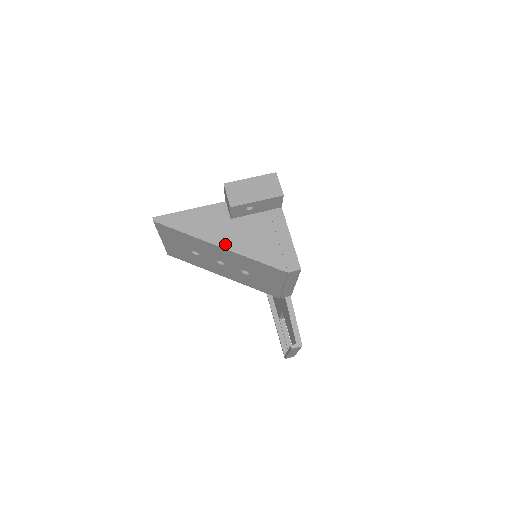
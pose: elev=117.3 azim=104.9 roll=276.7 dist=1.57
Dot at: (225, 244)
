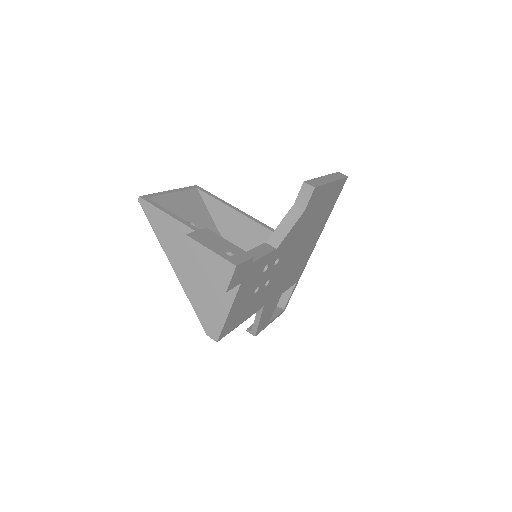
Dot at: (177, 270)
